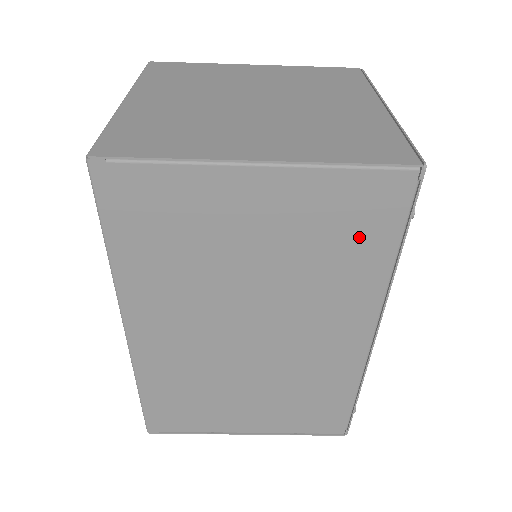
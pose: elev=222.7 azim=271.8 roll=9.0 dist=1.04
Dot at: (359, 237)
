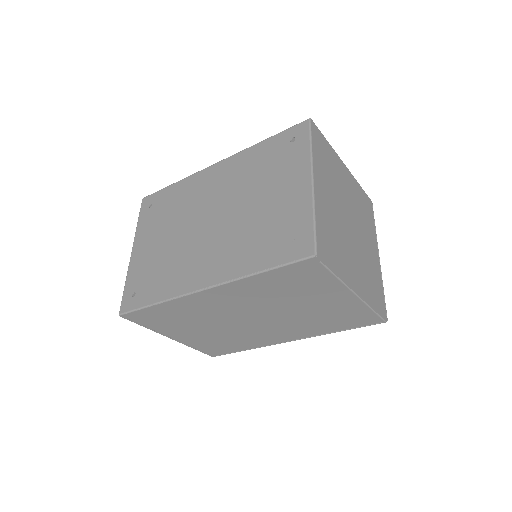
Dot at: (341, 322)
